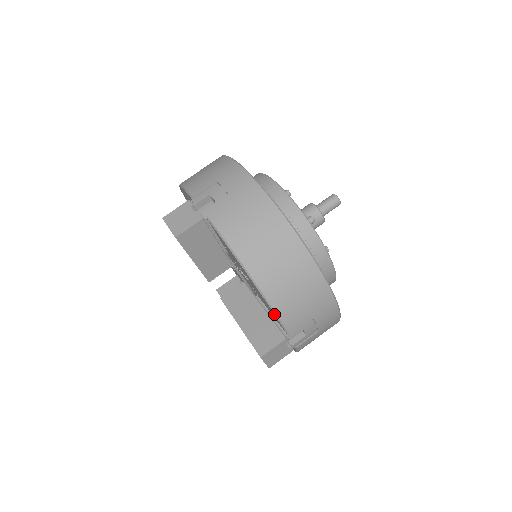
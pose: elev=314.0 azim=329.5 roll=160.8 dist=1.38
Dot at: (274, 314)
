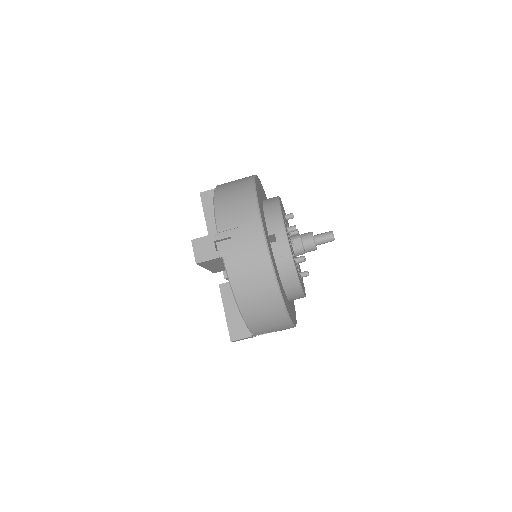
Dot at: (247, 327)
